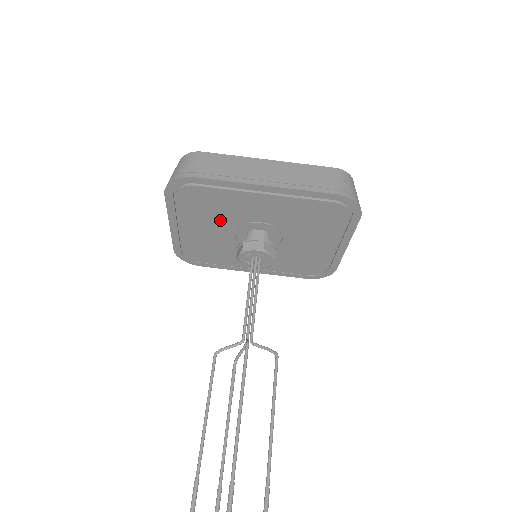
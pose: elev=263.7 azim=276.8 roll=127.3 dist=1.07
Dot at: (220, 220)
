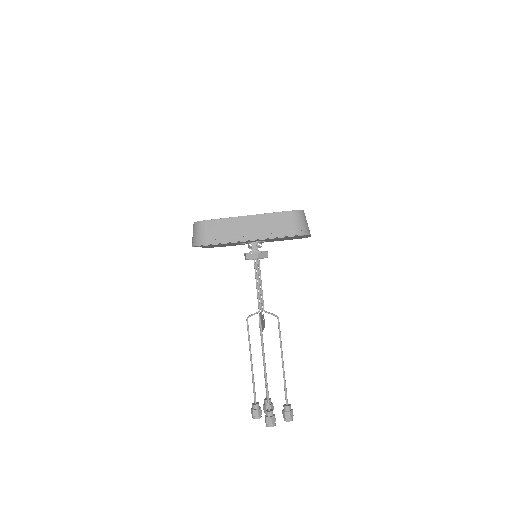
Dot at: (229, 244)
